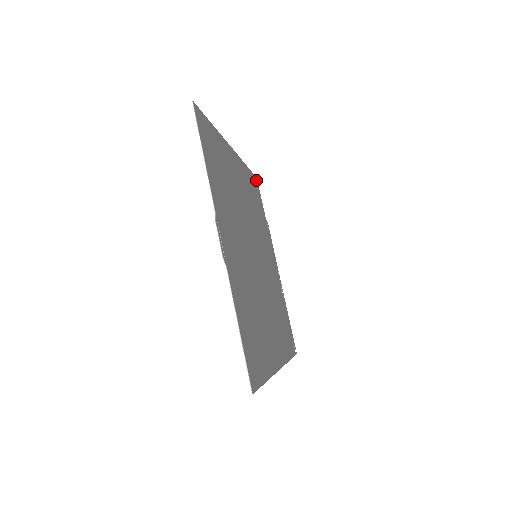
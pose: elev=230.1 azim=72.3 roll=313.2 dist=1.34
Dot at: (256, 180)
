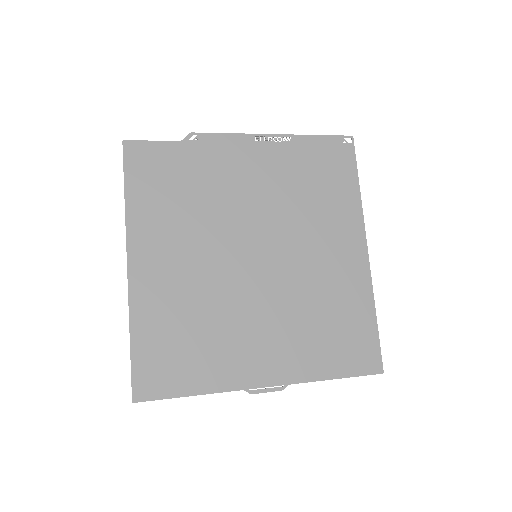
Dot at: (128, 148)
